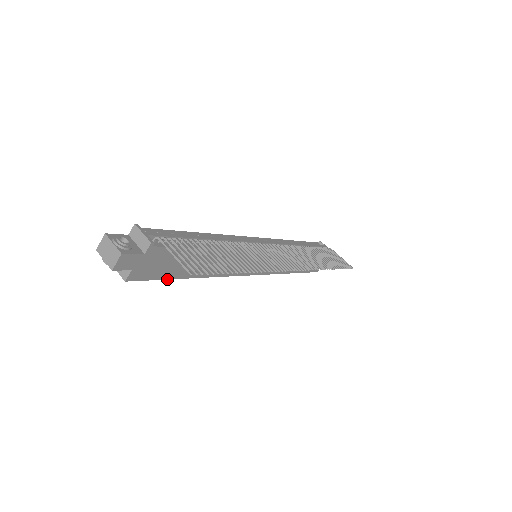
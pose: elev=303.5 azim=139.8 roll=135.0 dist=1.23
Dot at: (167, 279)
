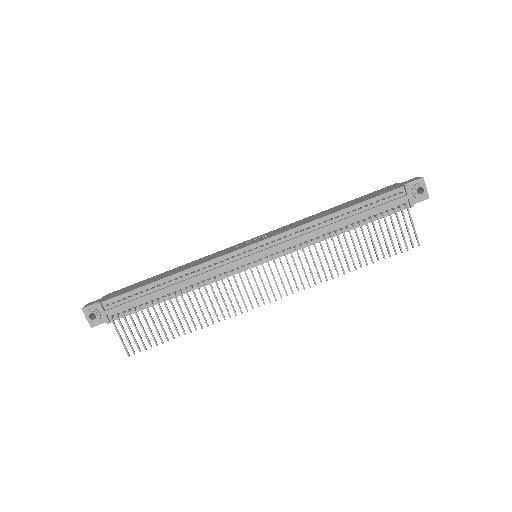
Dot at: occluded
